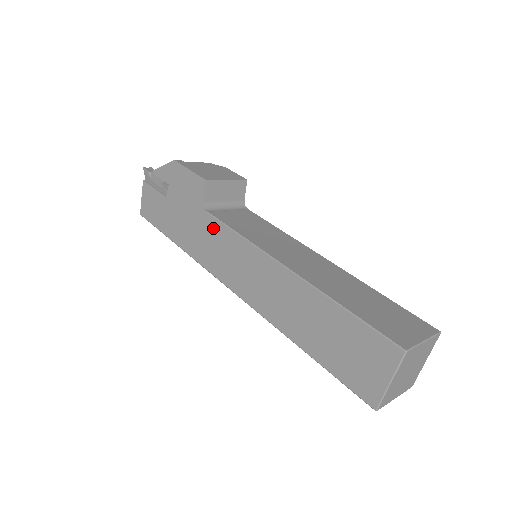
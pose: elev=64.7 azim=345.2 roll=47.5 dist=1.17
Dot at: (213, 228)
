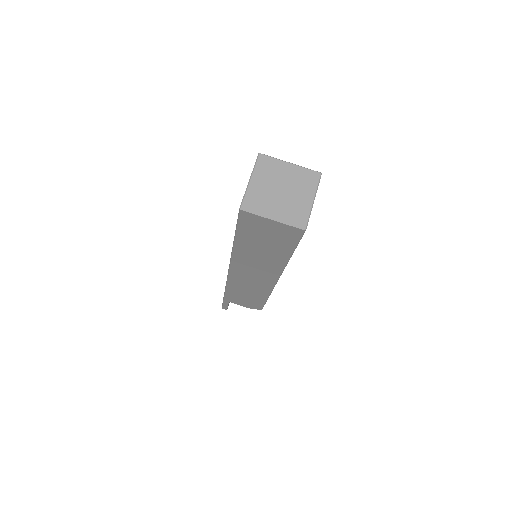
Dot at: occluded
